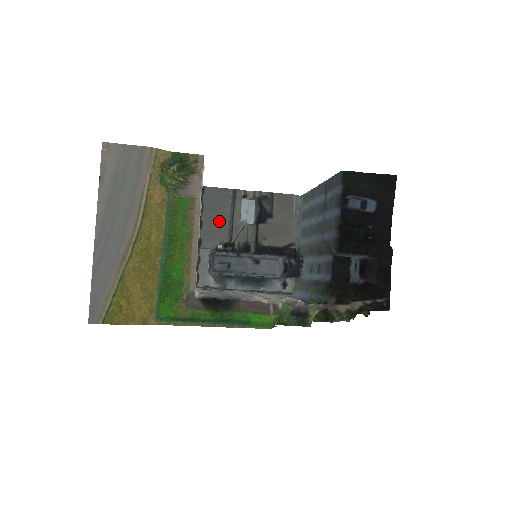
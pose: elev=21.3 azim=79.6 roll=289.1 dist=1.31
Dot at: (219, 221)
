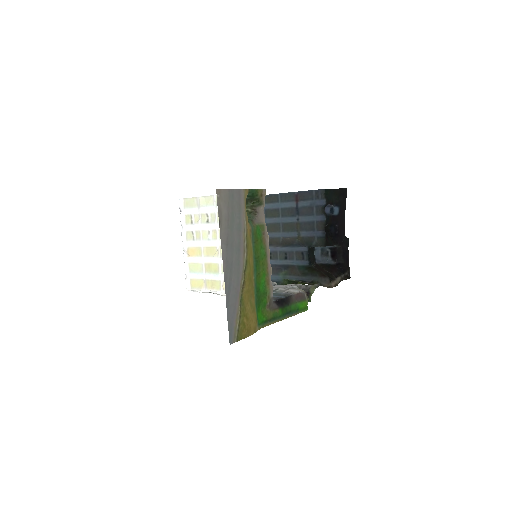
Dot at: occluded
